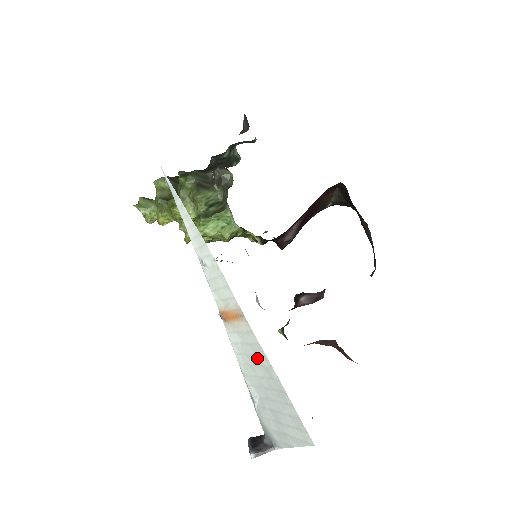
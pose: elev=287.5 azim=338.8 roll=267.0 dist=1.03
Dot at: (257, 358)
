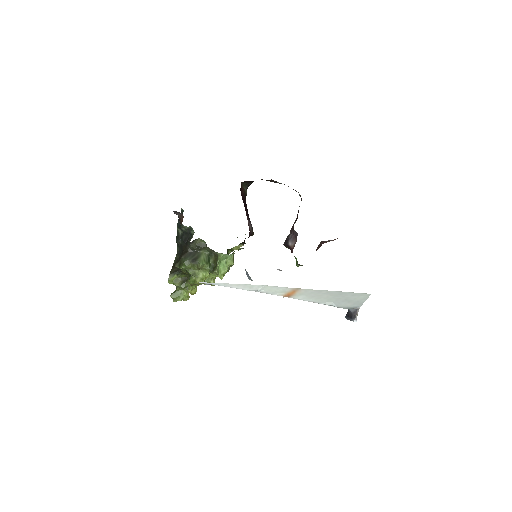
Dot at: (319, 294)
